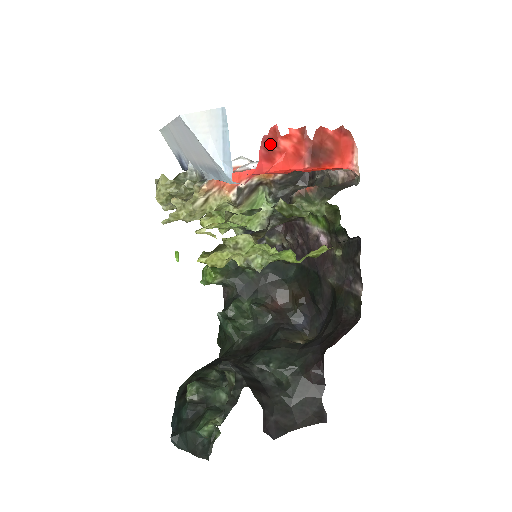
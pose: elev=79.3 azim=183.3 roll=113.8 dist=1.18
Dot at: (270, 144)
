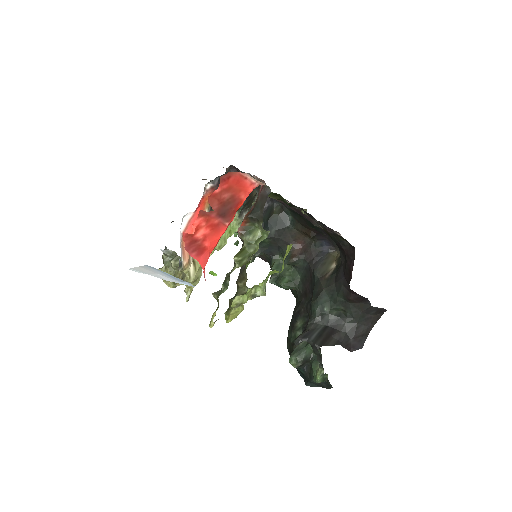
Dot at: (193, 245)
